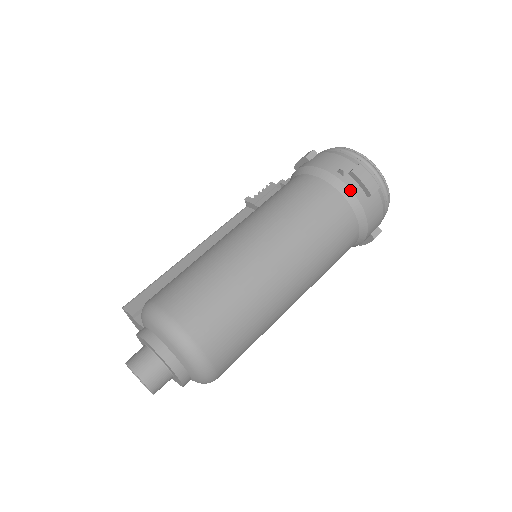
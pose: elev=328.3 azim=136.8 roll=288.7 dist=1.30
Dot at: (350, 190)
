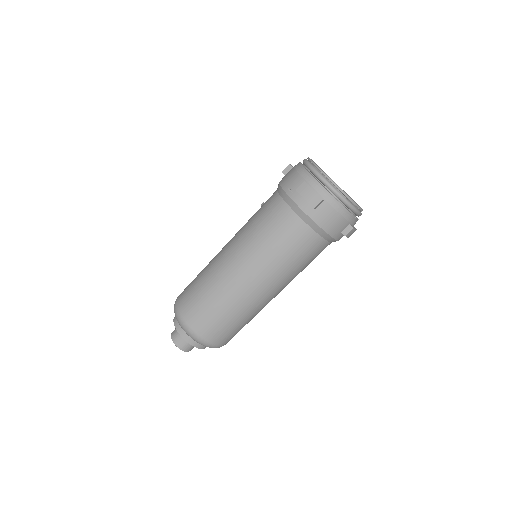
Dot at: (297, 206)
